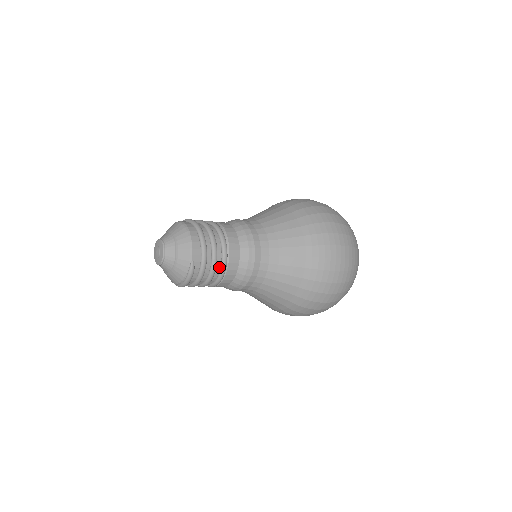
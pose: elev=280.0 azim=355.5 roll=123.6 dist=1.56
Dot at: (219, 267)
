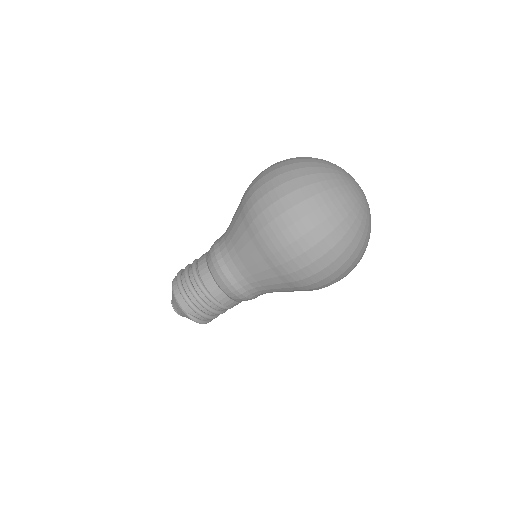
Dot at: (212, 303)
